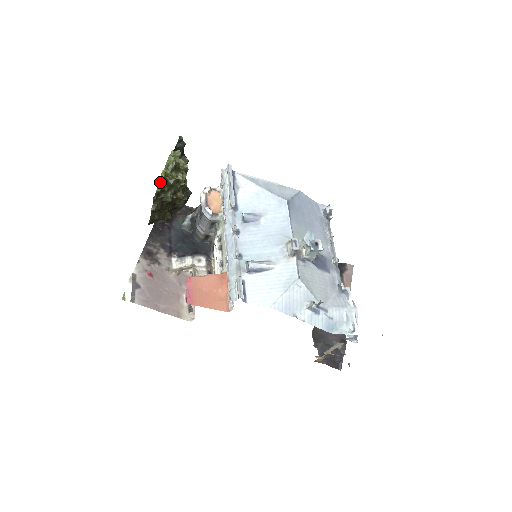
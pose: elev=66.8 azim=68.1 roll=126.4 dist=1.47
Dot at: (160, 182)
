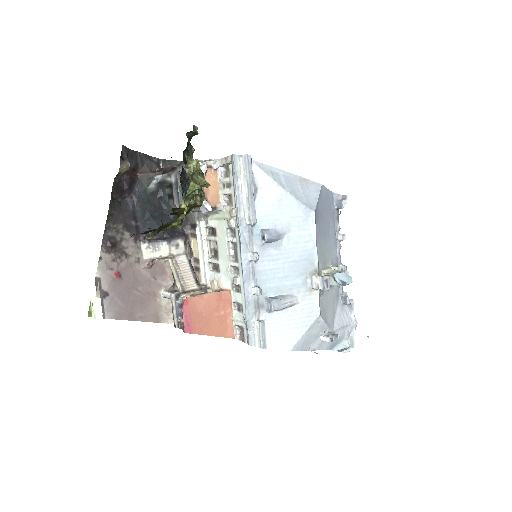
Dot at: (176, 221)
